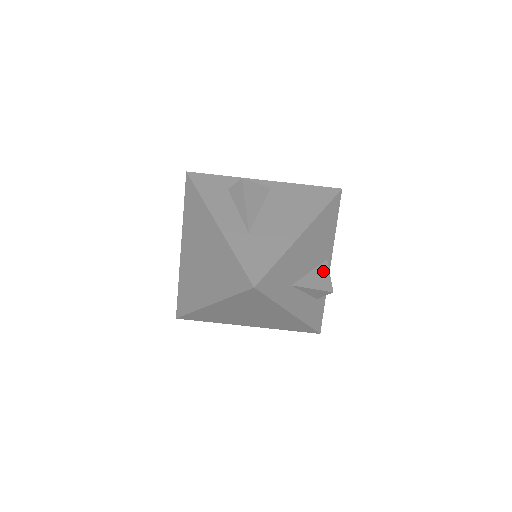
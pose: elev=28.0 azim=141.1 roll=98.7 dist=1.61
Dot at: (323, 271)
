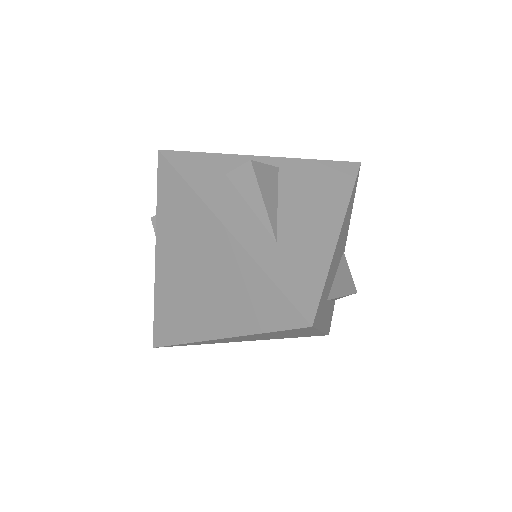
Dot at: (344, 269)
